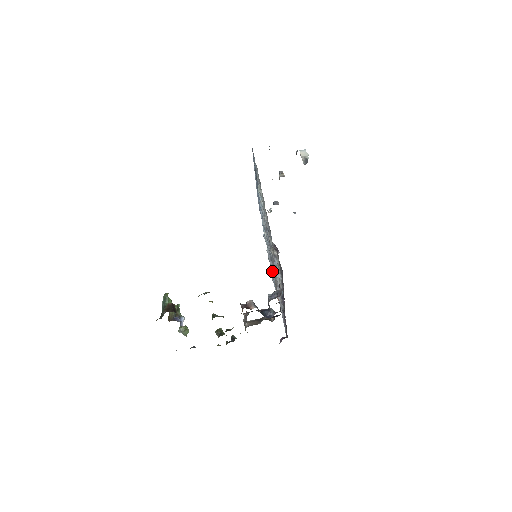
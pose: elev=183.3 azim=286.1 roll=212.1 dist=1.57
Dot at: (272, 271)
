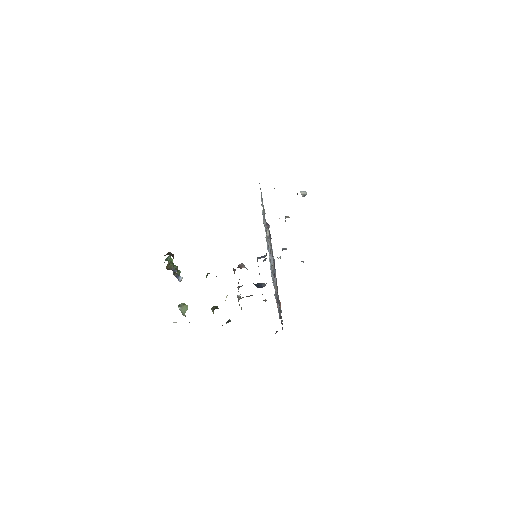
Dot at: occluded
